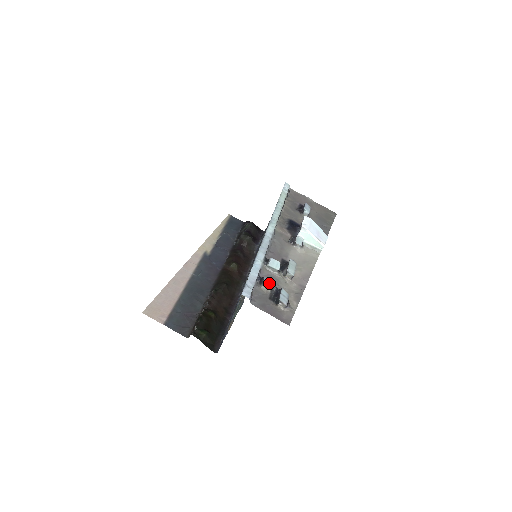
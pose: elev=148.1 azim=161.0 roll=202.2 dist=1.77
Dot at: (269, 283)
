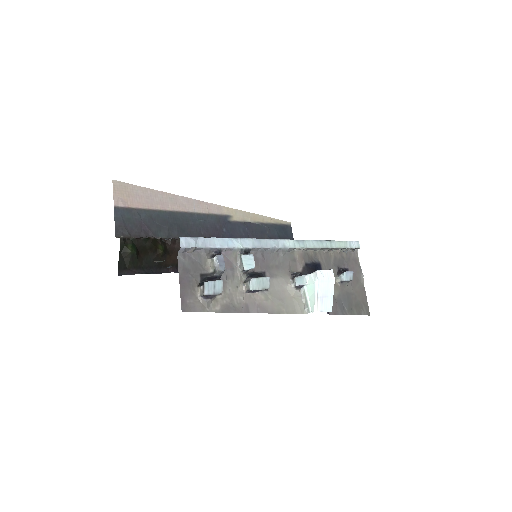
Dot at: (218, 263)
